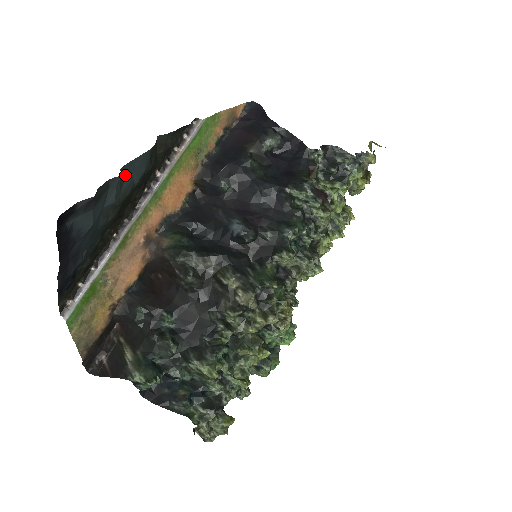
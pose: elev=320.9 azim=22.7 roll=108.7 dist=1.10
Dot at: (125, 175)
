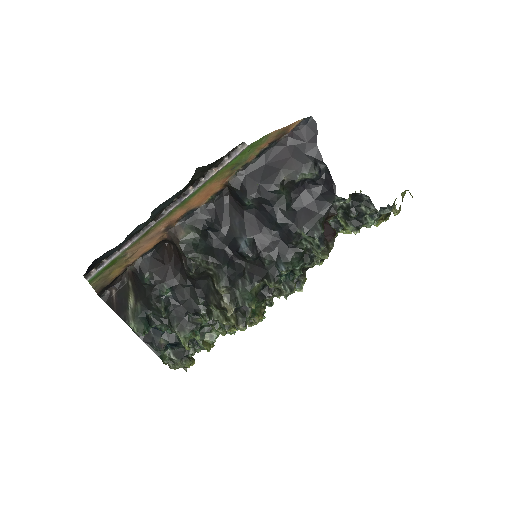
Dot at: (155, 210)
